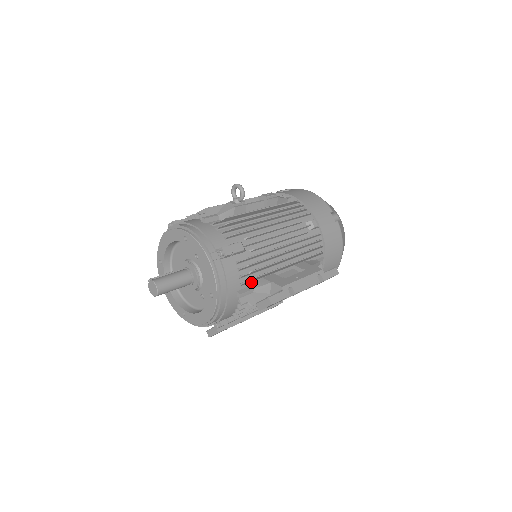
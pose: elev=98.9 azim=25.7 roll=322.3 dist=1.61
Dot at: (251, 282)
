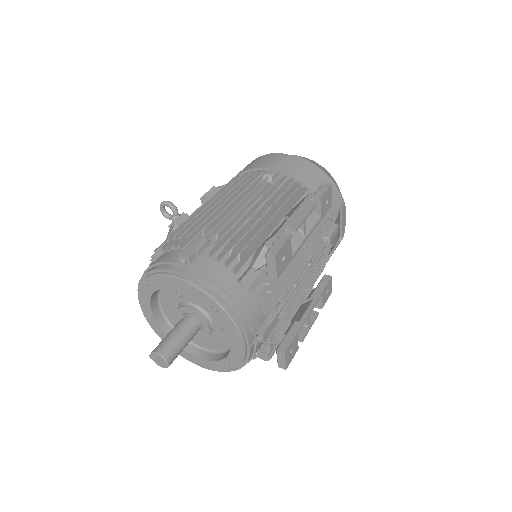
Dot at: (245, 264)
